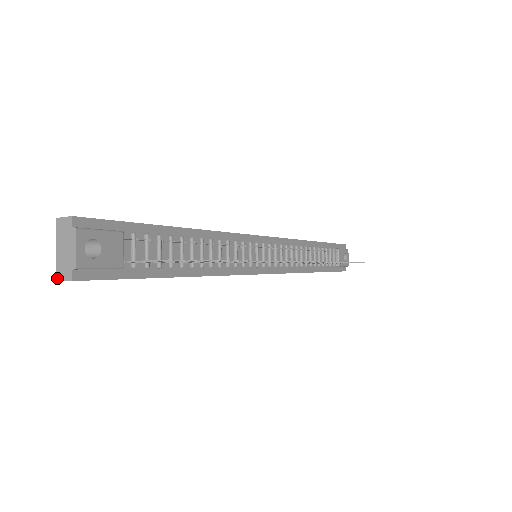
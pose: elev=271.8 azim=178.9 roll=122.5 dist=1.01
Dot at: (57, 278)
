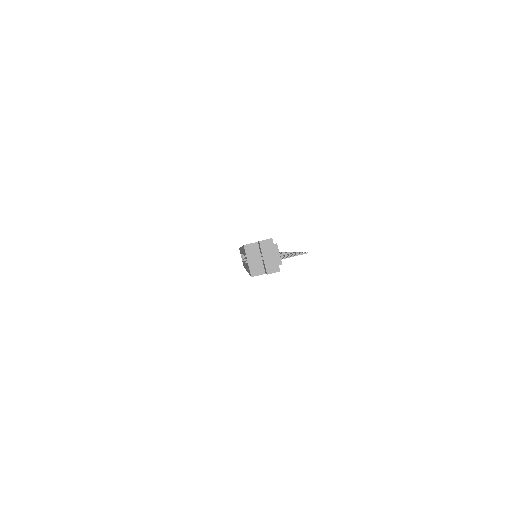
Dot at: (267, 273)
